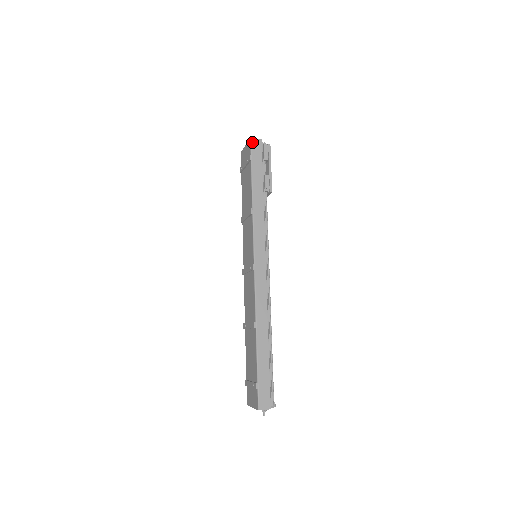
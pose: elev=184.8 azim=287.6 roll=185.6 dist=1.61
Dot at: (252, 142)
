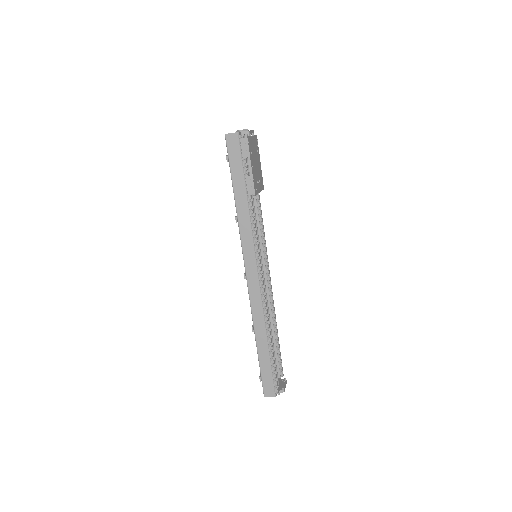
Dot at: (227, 138)
